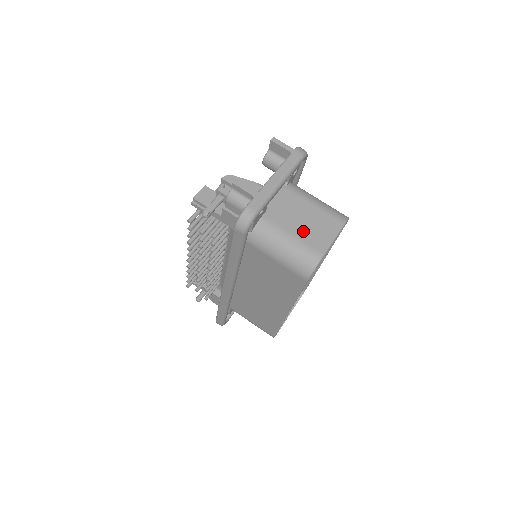
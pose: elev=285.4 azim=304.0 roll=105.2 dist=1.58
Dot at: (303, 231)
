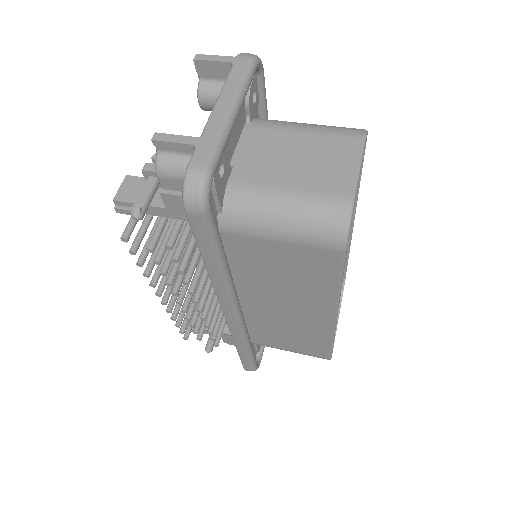
Dot at: (303, 175)
